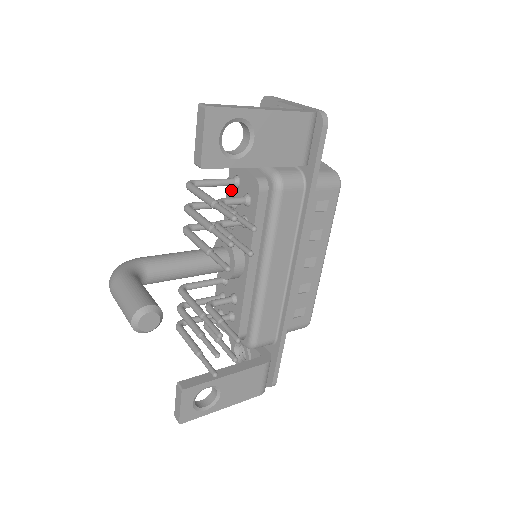
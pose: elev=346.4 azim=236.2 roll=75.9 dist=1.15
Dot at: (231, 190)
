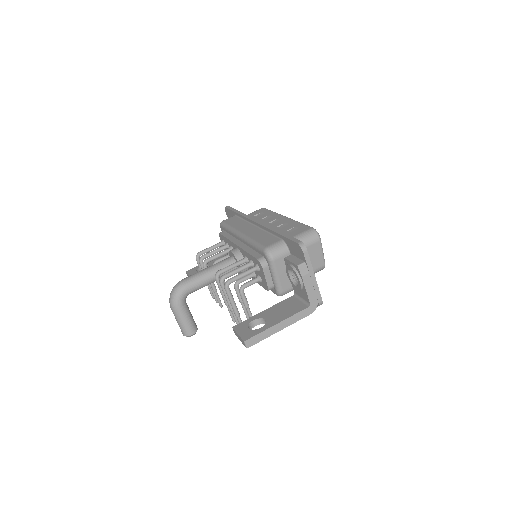
Dot at: (253, 260)
